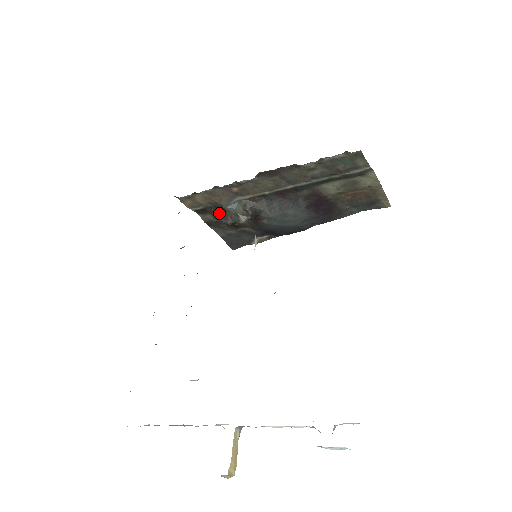
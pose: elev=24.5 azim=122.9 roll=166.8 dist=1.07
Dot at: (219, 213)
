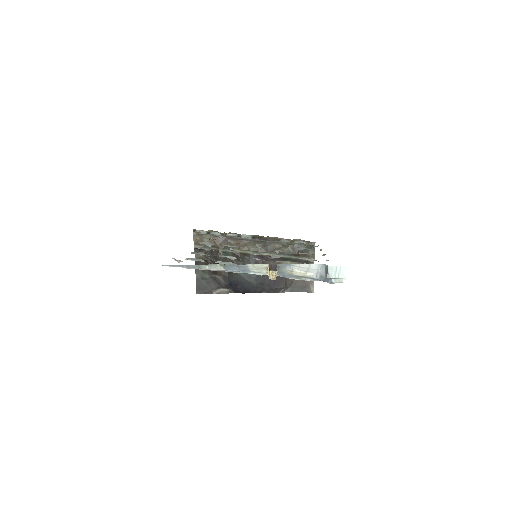
Dot at: (212, 254)
